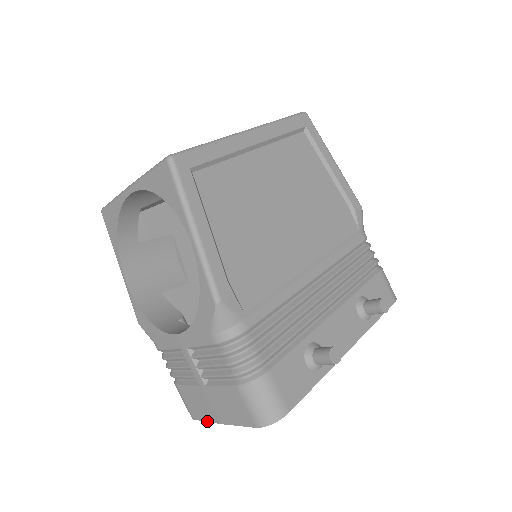
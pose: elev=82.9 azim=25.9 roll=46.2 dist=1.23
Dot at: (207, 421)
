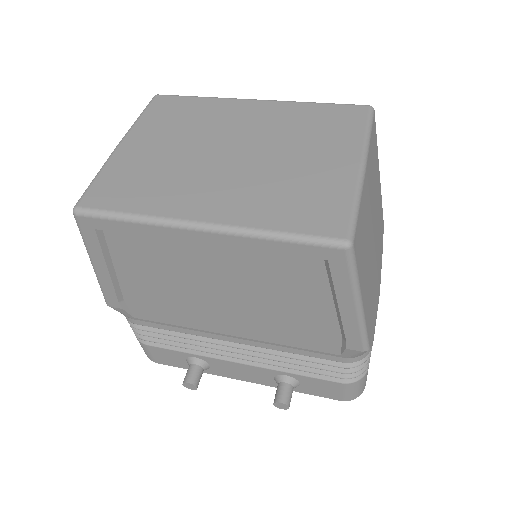
Dot at: occluded
